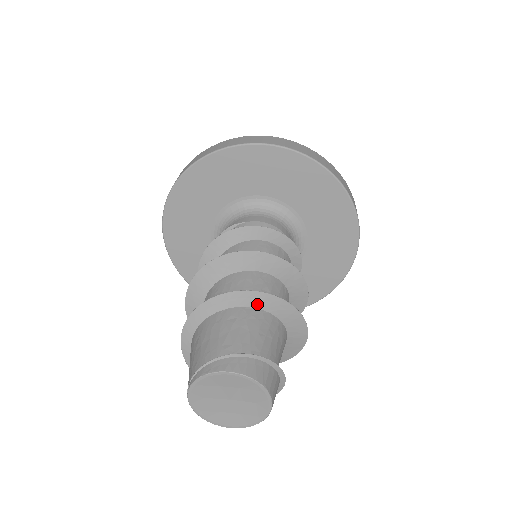
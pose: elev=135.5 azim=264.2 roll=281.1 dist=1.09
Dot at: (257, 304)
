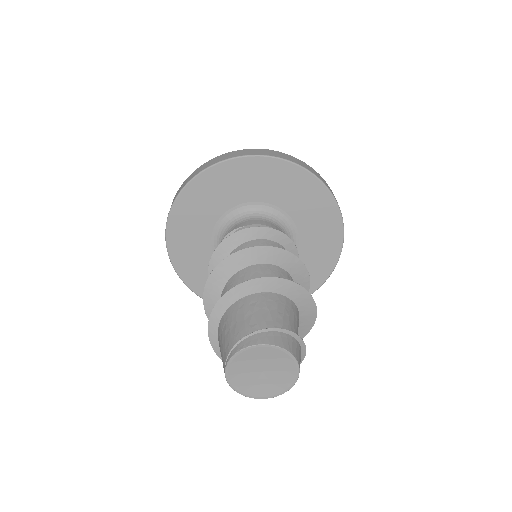
Dot at: (271, 288)
